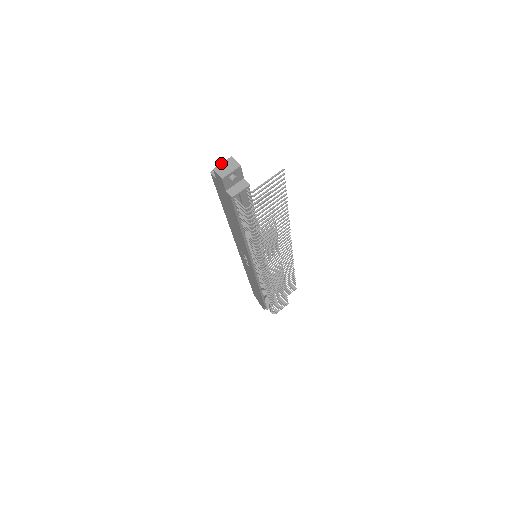
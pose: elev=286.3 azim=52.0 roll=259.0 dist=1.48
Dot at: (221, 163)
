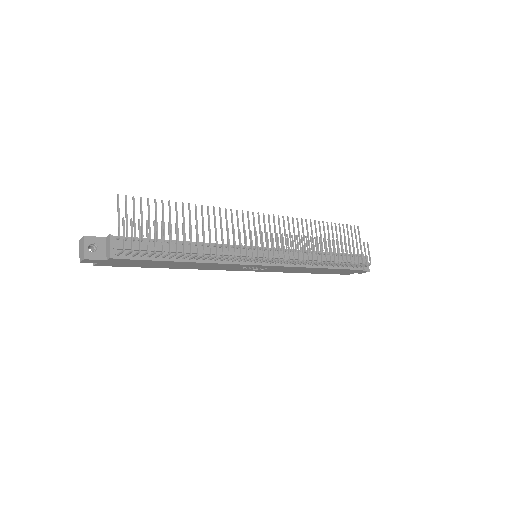
Dot at: (79, 253)
